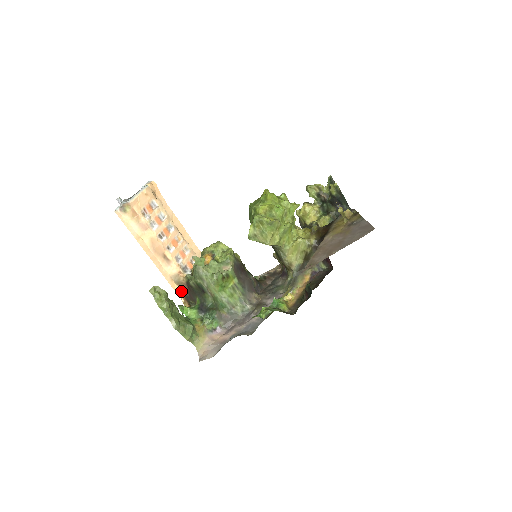
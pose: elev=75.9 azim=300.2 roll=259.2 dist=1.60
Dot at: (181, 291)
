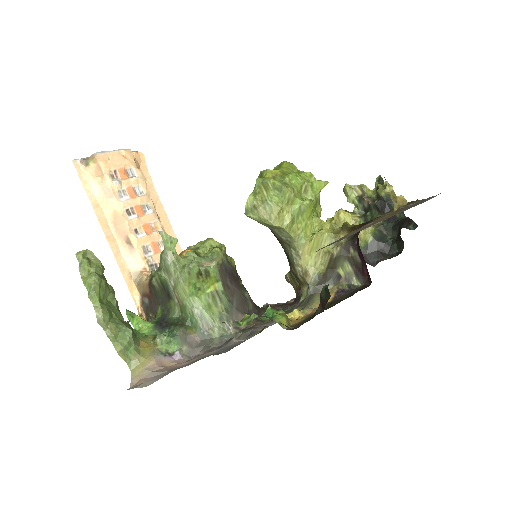
Dot at: (140, 297)
